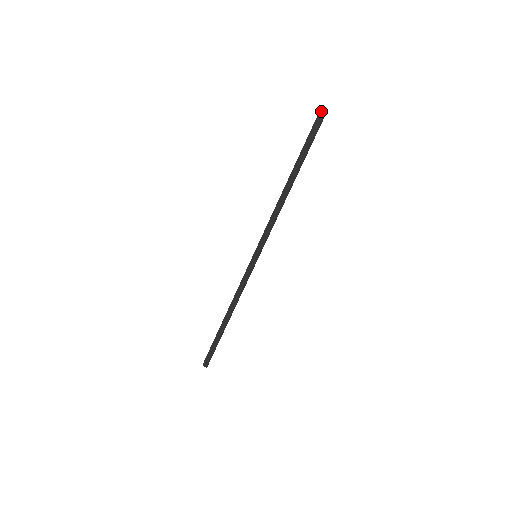
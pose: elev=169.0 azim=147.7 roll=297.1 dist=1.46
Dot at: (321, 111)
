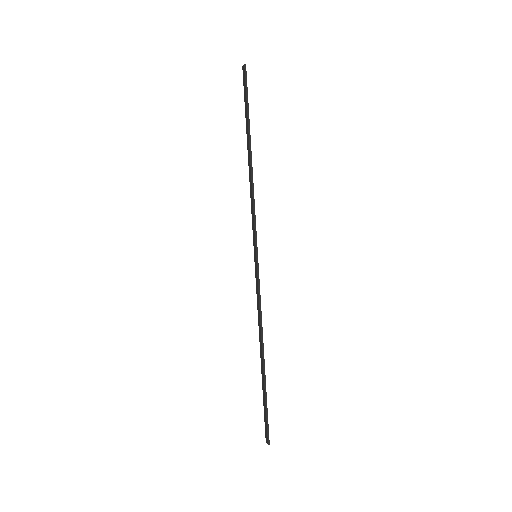
Dot at: (243, 68)
